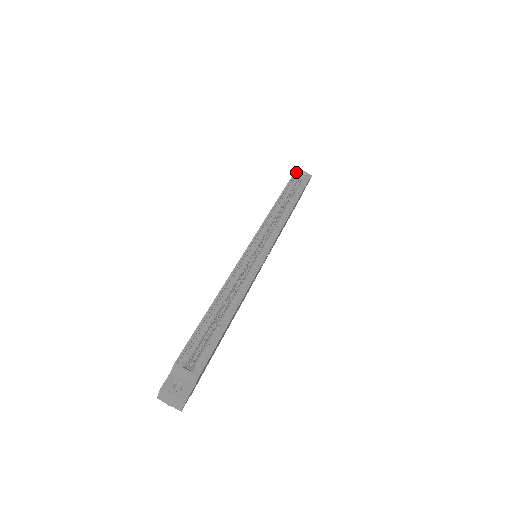
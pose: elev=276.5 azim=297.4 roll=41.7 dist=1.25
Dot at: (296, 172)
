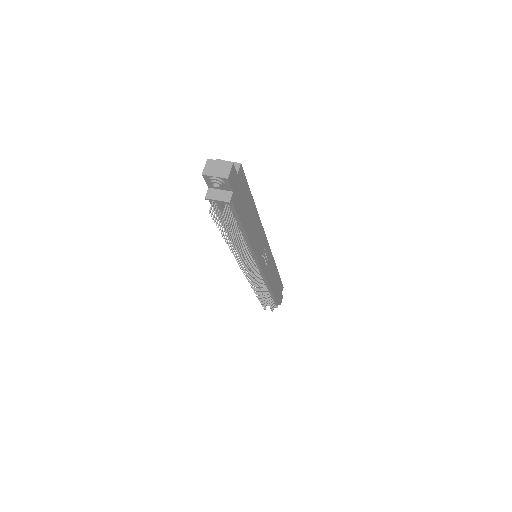
Dot at: occluded
